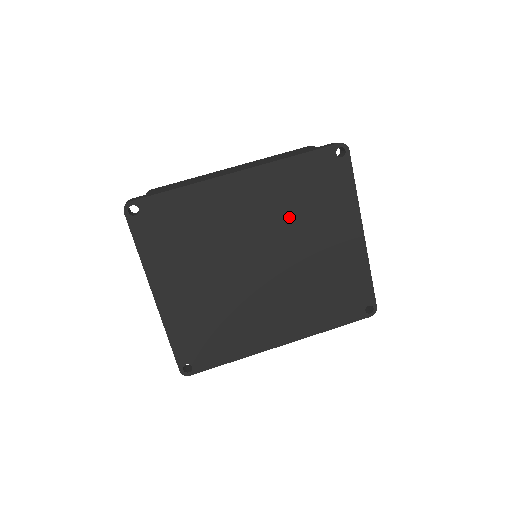
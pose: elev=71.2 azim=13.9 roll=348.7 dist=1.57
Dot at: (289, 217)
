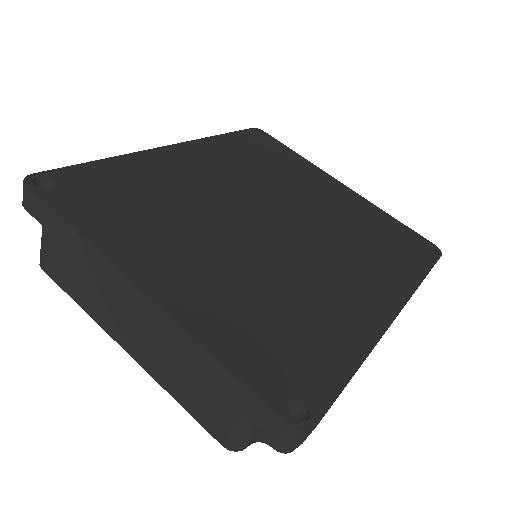
Dot at: (259, 177)
